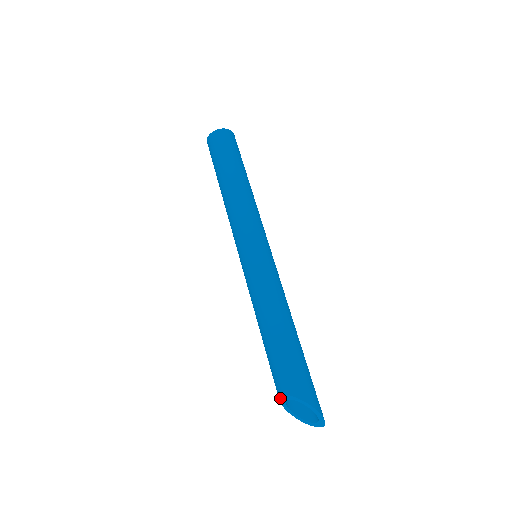
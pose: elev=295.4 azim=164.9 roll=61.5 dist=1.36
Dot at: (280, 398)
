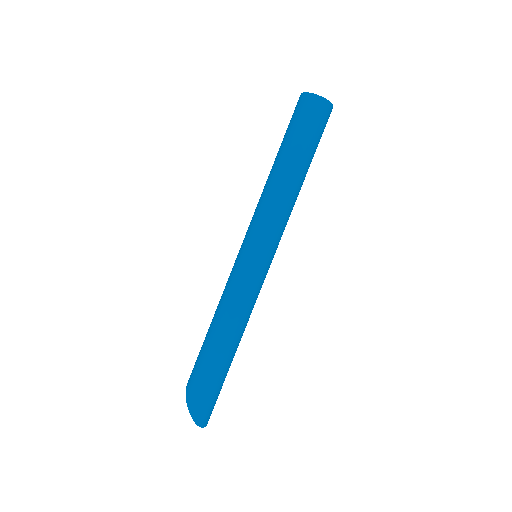
Dot at: occluded
